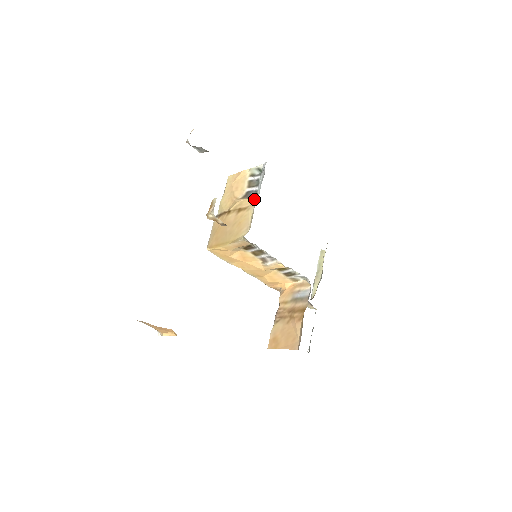
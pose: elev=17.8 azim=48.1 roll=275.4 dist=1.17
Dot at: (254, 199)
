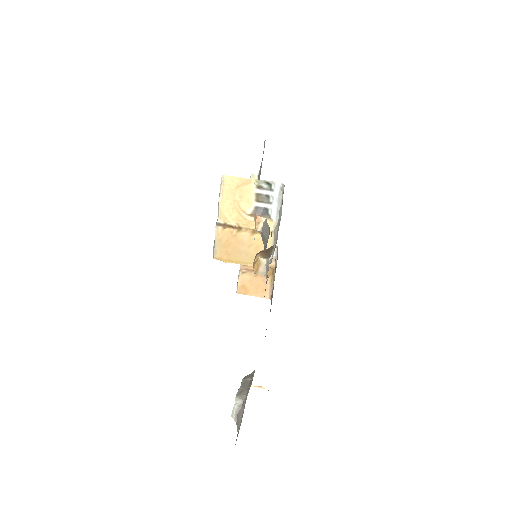
Dot at: (271, 224)
